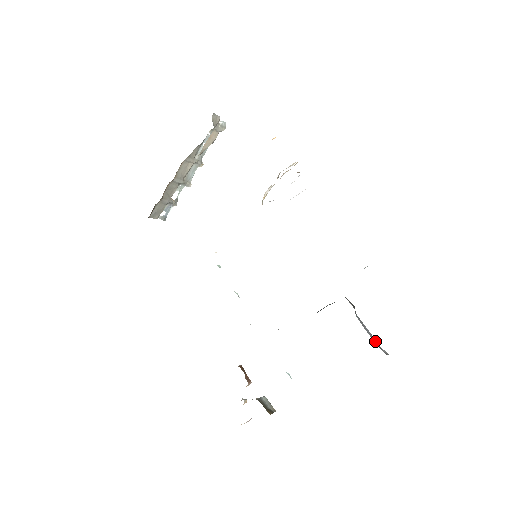
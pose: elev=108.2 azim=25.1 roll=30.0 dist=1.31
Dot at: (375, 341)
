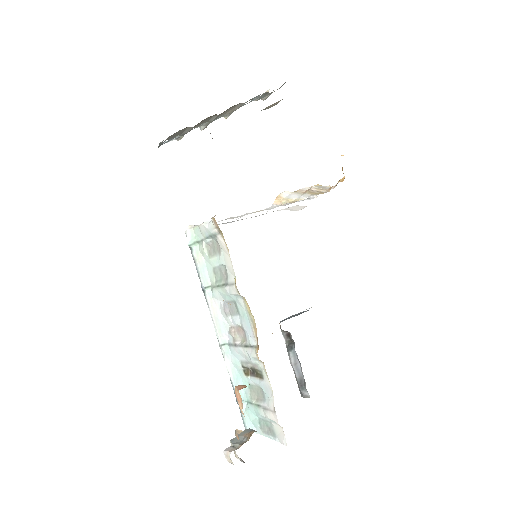
Dot at: (302, 382)
